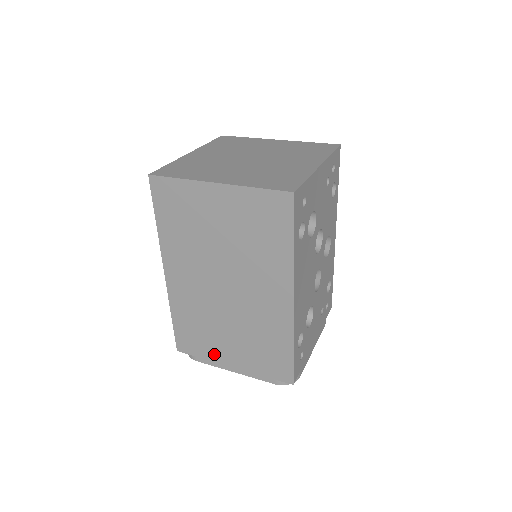
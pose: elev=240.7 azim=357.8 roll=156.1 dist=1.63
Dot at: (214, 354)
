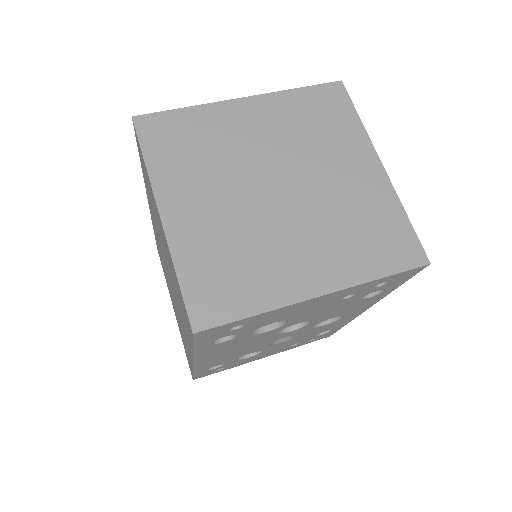
Dot at: (168, 288)
